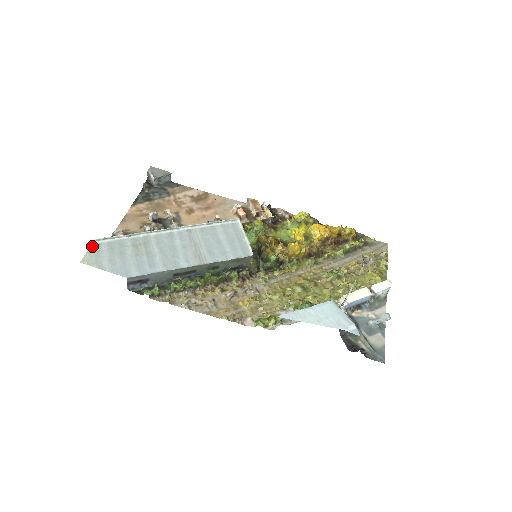
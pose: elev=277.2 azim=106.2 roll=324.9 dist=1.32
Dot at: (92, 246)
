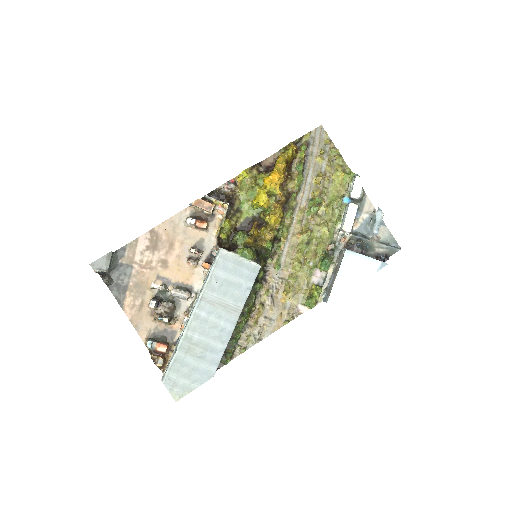
Dot at: (166, 385)
